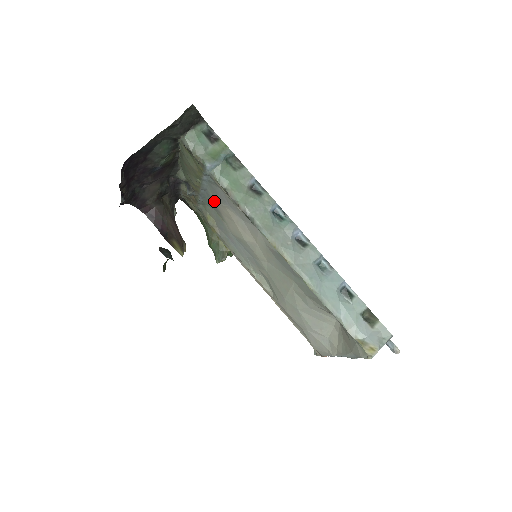
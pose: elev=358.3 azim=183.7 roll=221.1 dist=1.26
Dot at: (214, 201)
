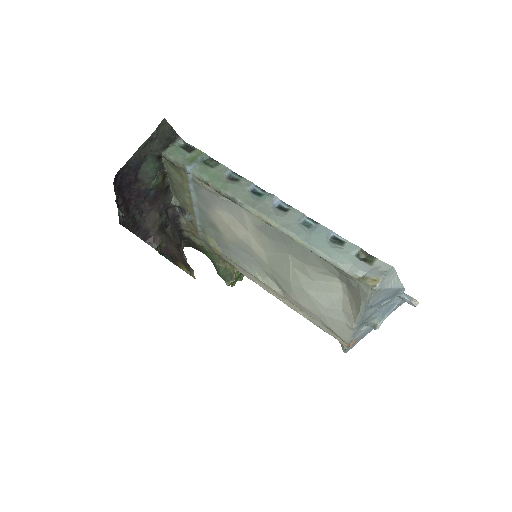
Dot at: (206, 213)
